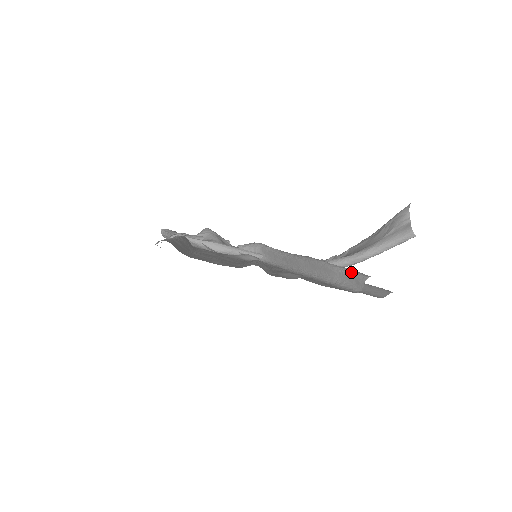
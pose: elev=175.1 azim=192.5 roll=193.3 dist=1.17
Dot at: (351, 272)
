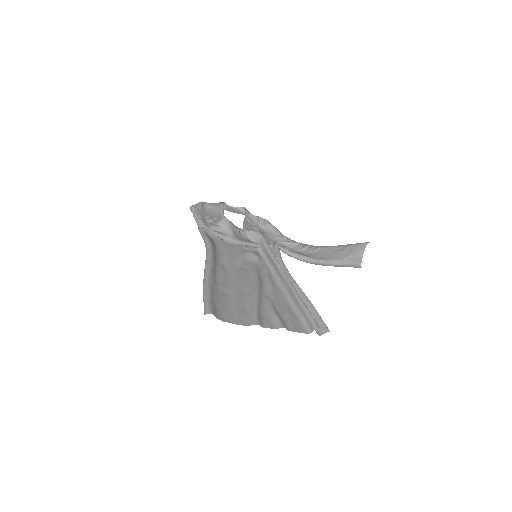
Dot at: (310, 317)
